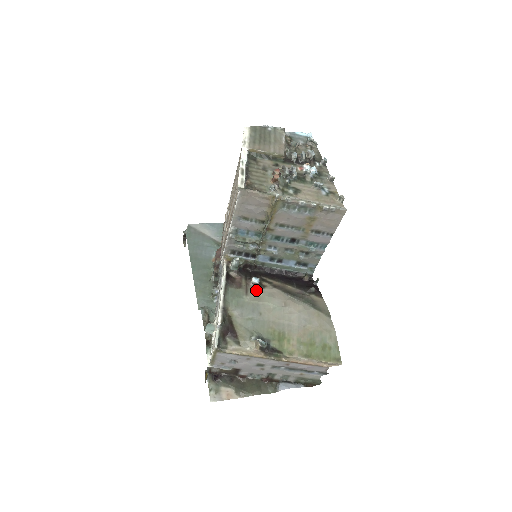
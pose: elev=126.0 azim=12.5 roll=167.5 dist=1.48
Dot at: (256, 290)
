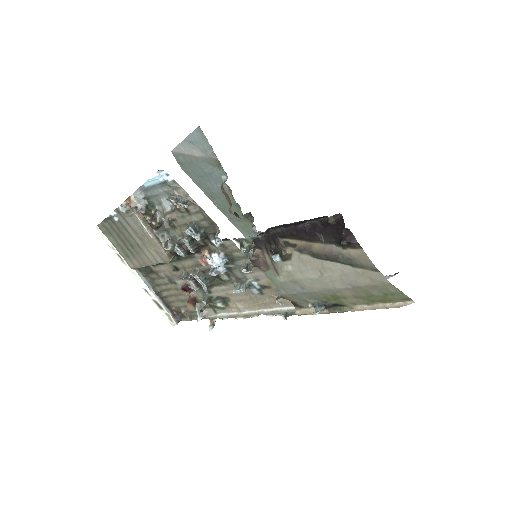
Dot at: (284, 266)
